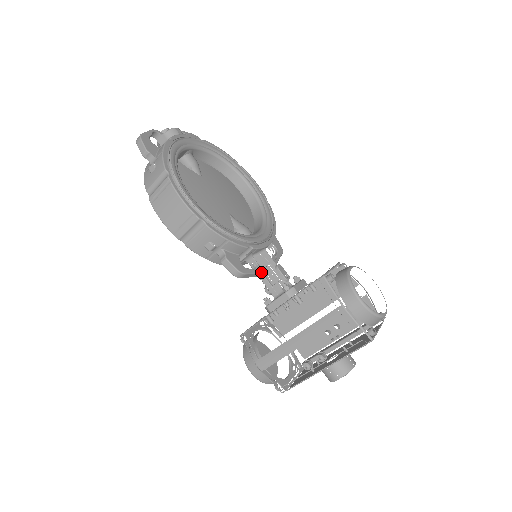
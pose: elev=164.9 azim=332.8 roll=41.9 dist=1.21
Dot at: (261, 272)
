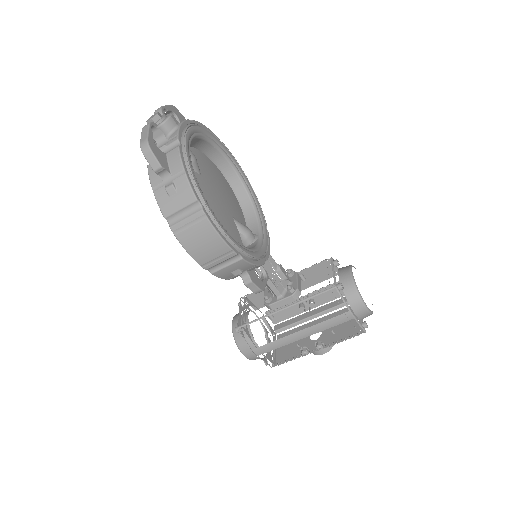
Dot at: (268, 278)
